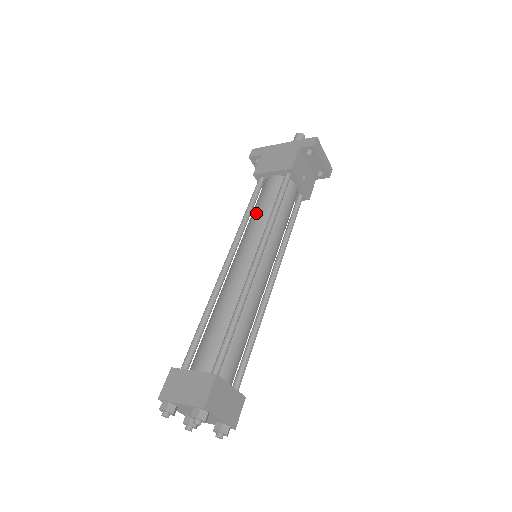
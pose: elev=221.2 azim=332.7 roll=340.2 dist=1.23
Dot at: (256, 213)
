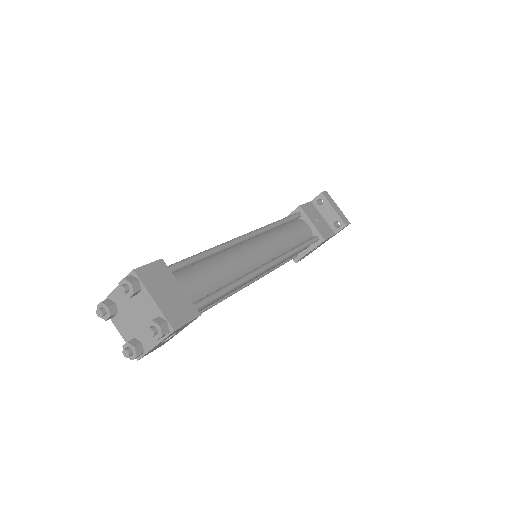
Dot at: occluded
